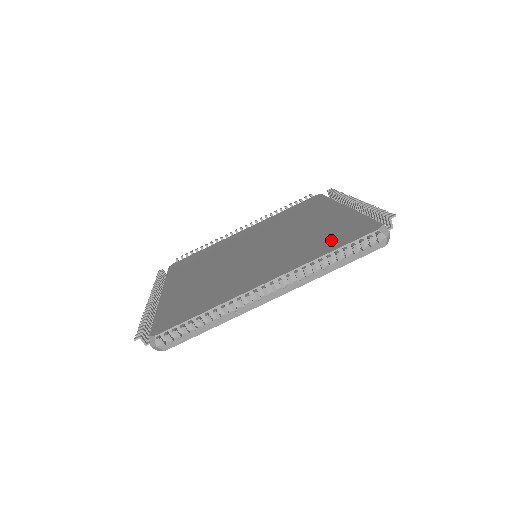
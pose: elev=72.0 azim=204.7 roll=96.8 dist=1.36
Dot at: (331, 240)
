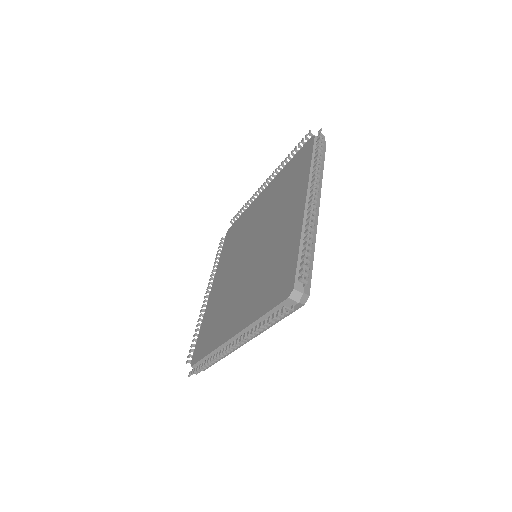
Dot at: (270, 289)
